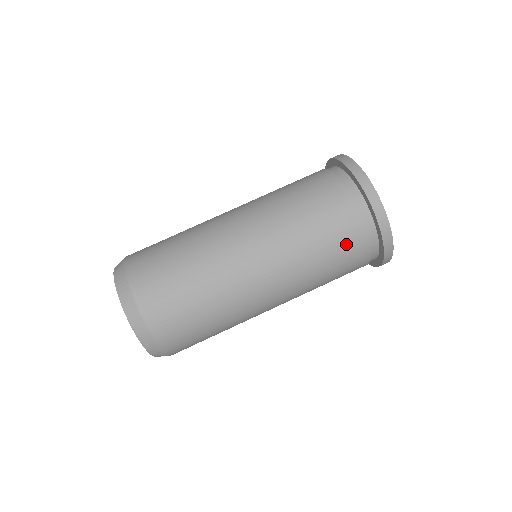
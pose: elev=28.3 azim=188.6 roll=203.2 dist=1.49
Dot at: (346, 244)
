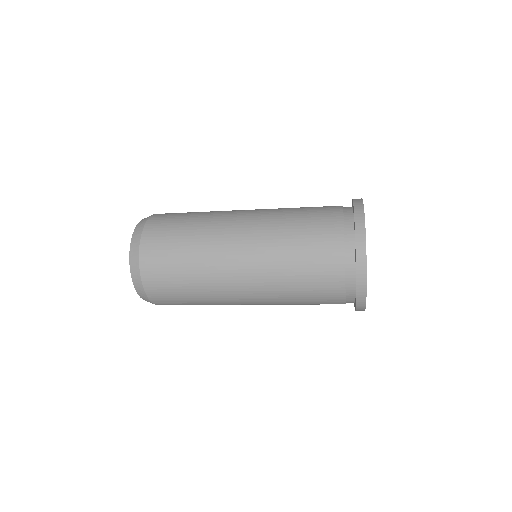
Dot at: (323, 280)
